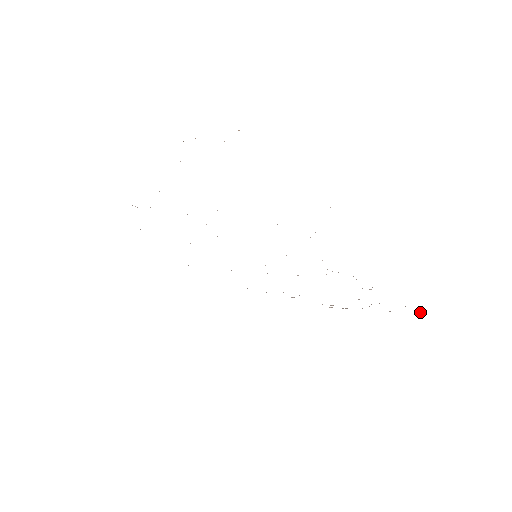
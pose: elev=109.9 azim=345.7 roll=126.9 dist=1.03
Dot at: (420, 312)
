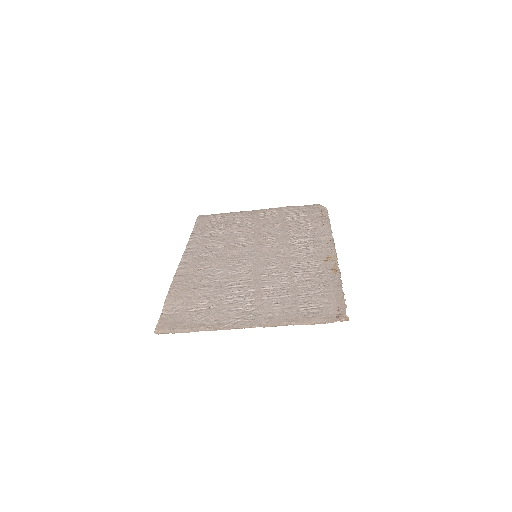
Dot at: (324, 208)
